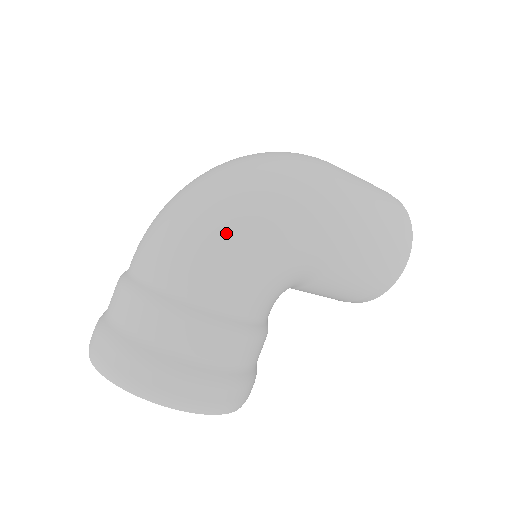
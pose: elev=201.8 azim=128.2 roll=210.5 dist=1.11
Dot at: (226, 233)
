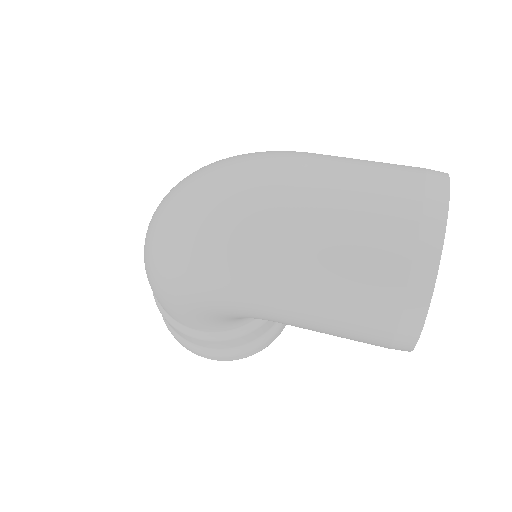
Dot at: (157, 286)
